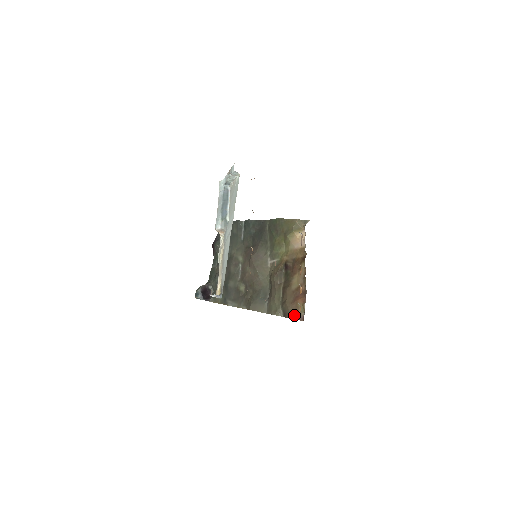
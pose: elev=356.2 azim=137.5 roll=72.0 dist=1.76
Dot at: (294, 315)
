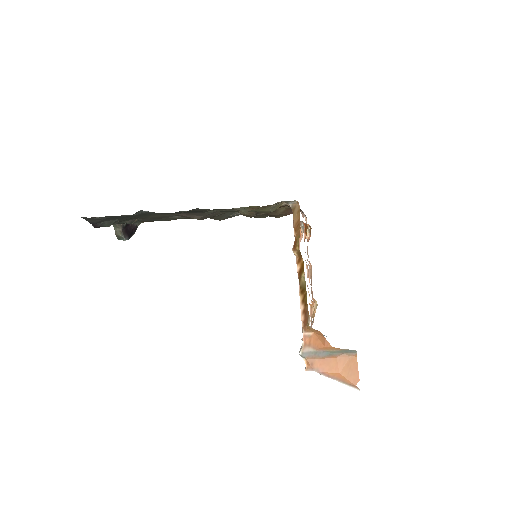
Dot at: occluded
